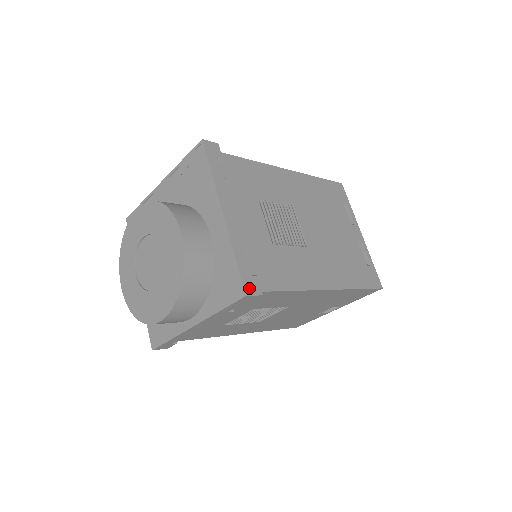
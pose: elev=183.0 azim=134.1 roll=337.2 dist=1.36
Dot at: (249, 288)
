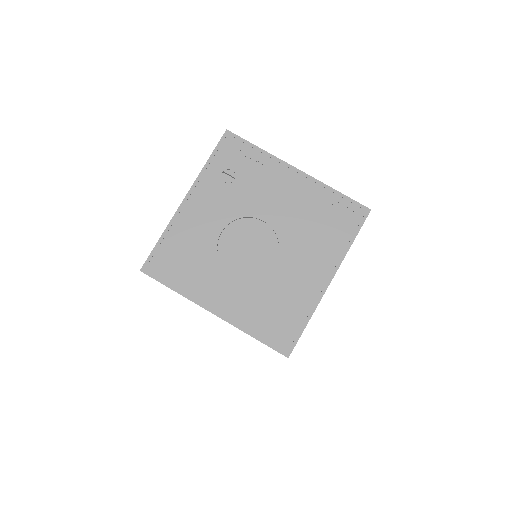
Dot at: occluded
